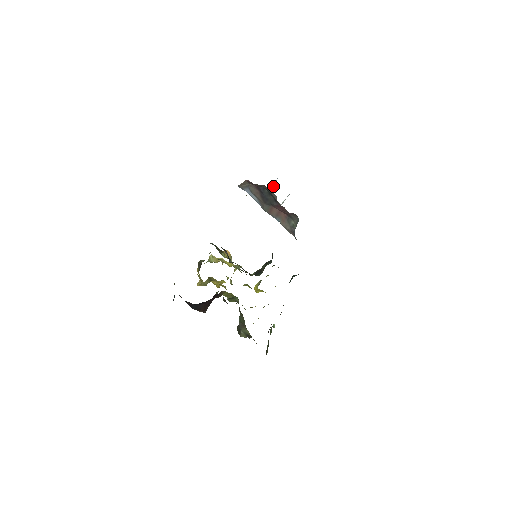
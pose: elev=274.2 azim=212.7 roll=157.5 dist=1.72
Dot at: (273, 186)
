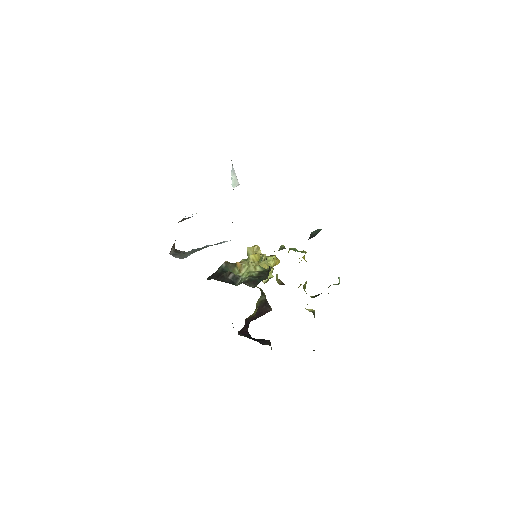
Dot at: occluded
